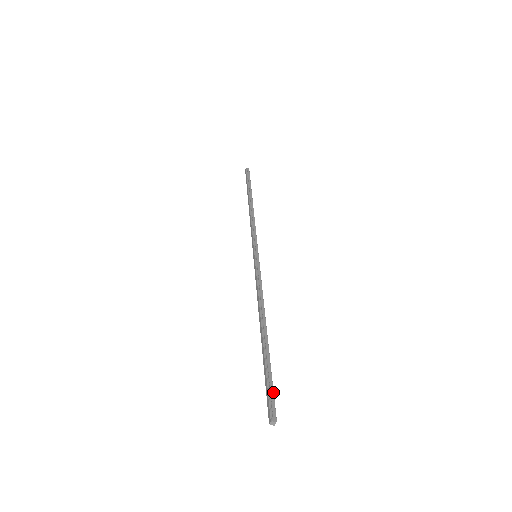
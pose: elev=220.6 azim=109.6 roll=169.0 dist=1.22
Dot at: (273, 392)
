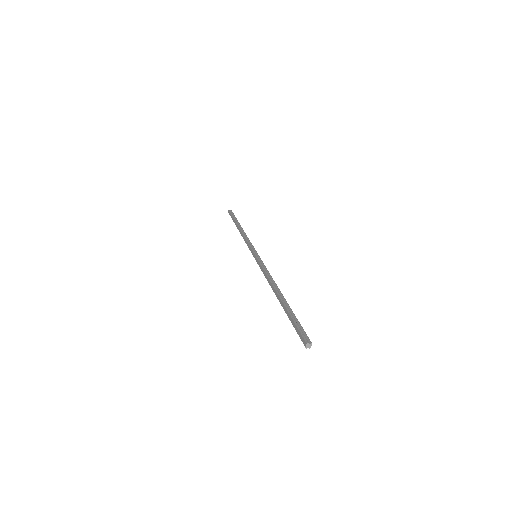
Dot at: (302, 327)
